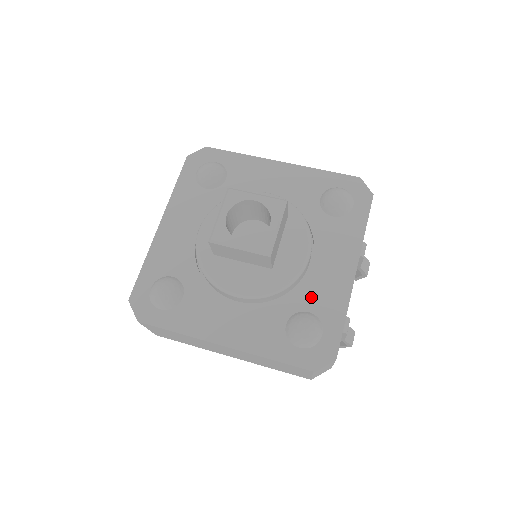
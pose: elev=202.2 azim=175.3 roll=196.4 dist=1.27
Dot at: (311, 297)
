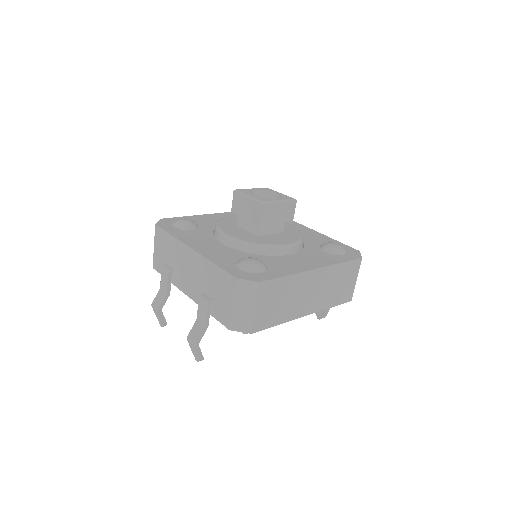
Dot at: (314, 241)
